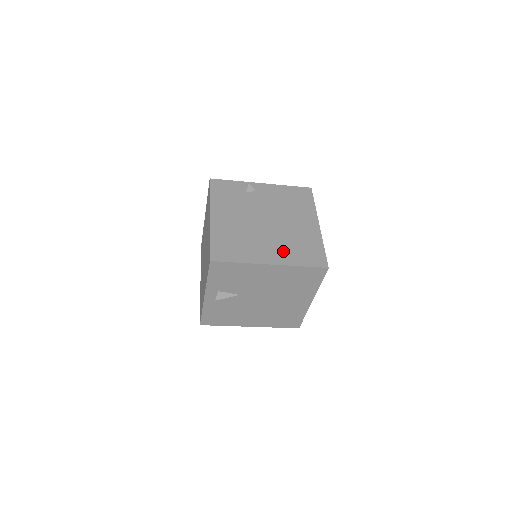
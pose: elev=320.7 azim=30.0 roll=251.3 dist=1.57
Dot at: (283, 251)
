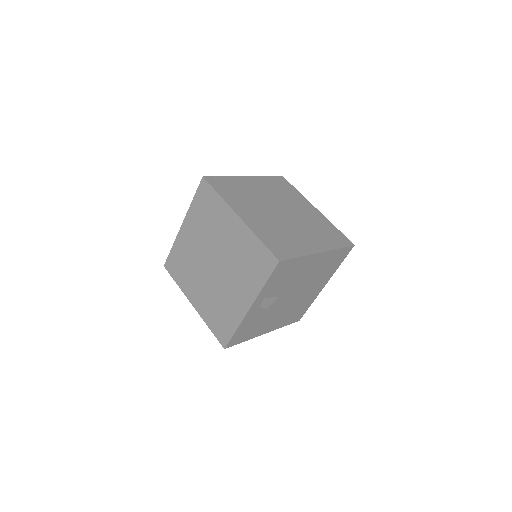
Dot at: (317, 238)
